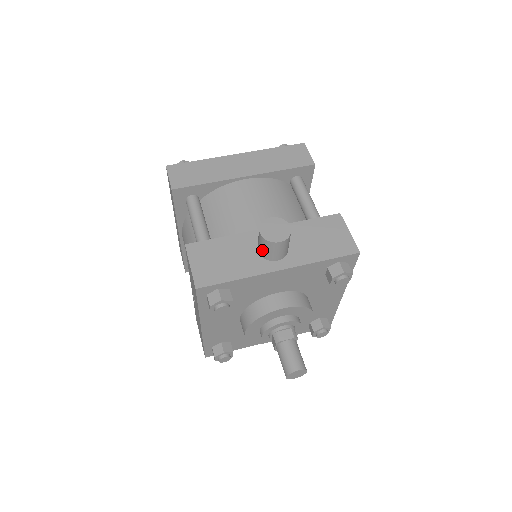
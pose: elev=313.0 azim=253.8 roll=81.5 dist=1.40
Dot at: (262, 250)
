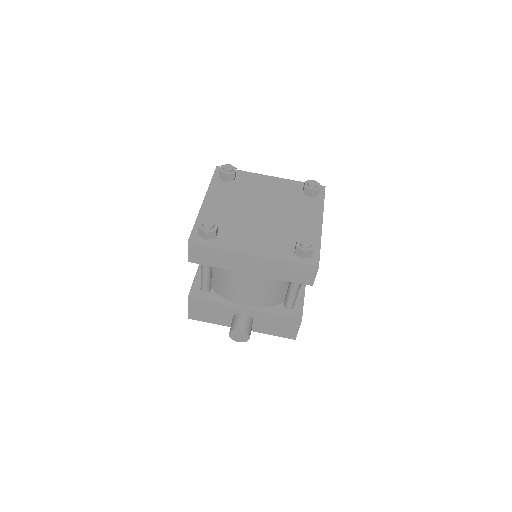
Dot at: occluded
